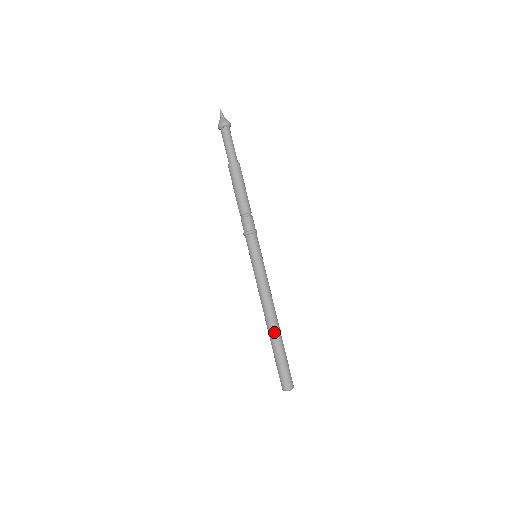
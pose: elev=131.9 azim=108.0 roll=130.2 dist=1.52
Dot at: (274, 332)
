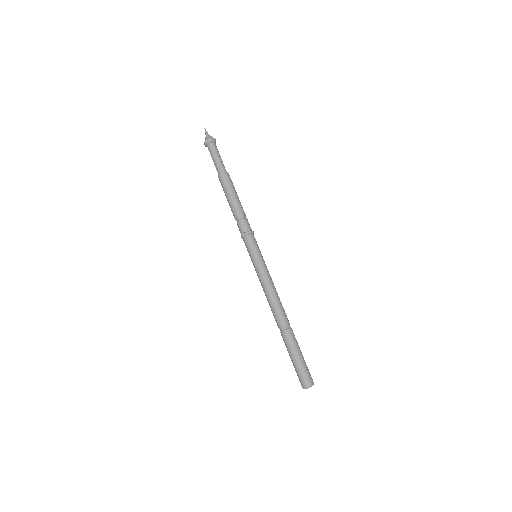
Dot at: (286, 327)
